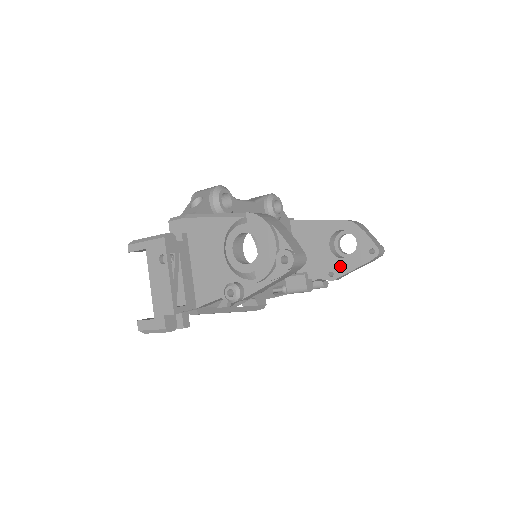
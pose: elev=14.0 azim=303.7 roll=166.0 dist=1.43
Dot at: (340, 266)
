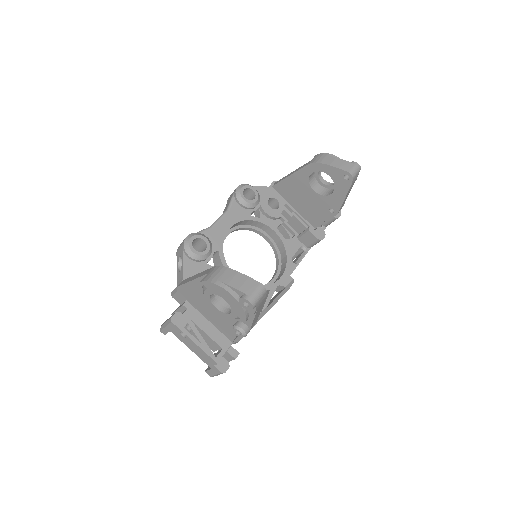
Dot at: (333, 201)
